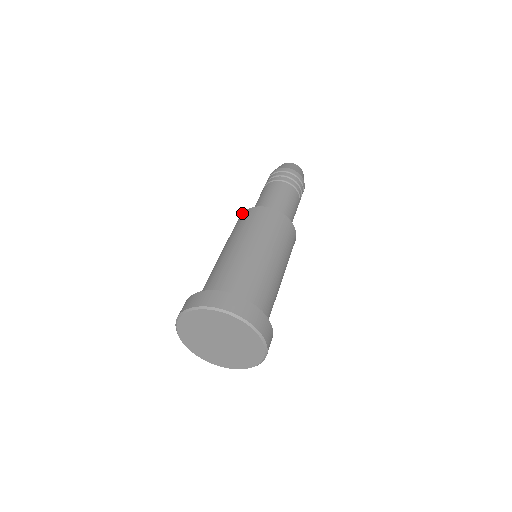
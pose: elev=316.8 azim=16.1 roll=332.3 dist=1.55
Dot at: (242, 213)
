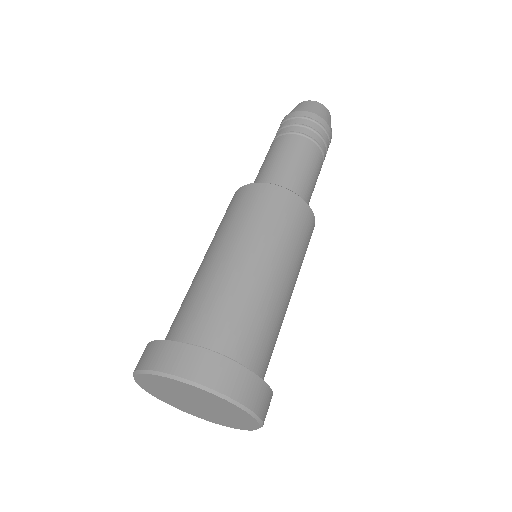
Dot at: (235, 192)
